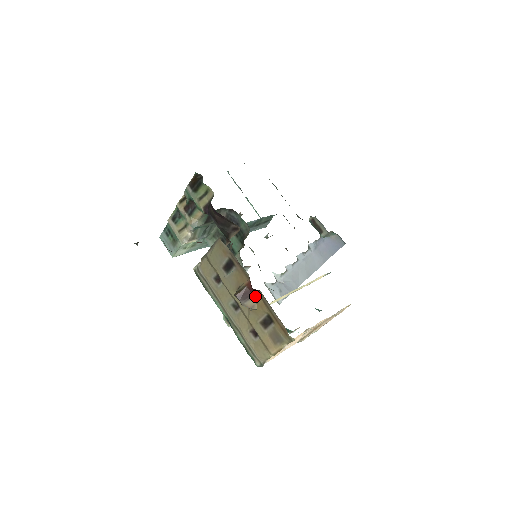
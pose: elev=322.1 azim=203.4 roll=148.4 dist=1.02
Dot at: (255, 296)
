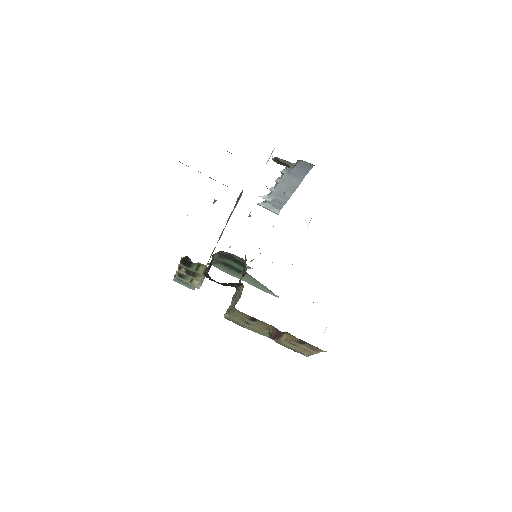
Dot at: (285, 334)
